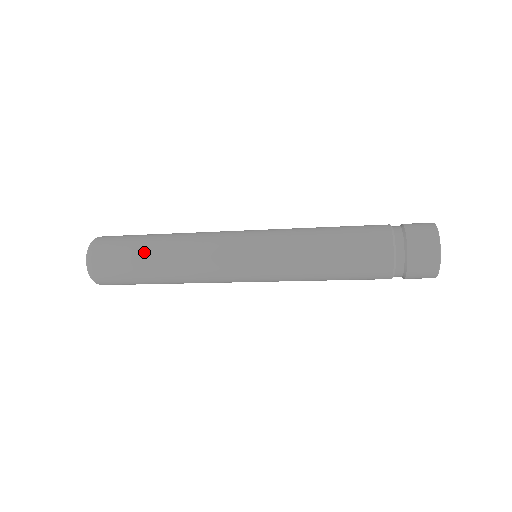
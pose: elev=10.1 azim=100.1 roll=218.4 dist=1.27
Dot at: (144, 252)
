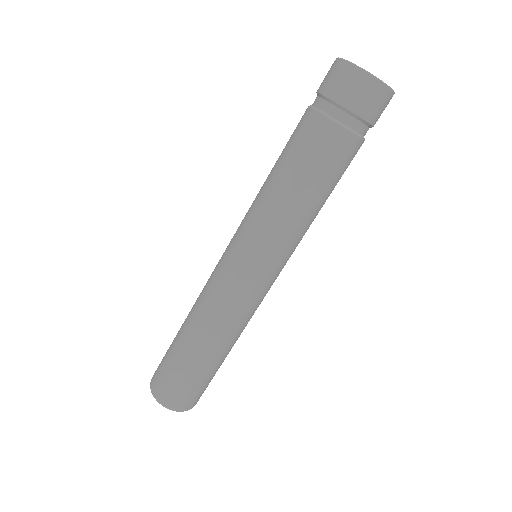
Dot at: (180, 348)
